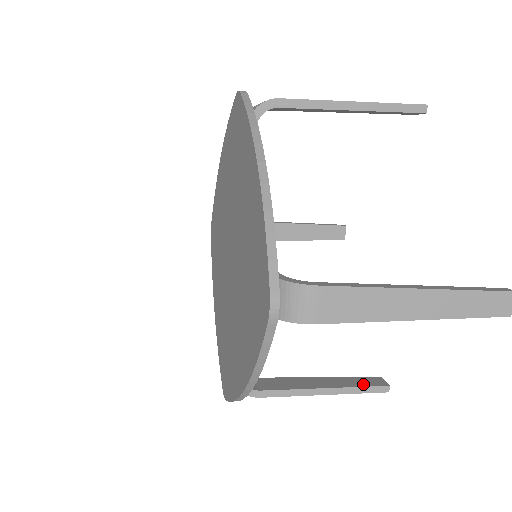
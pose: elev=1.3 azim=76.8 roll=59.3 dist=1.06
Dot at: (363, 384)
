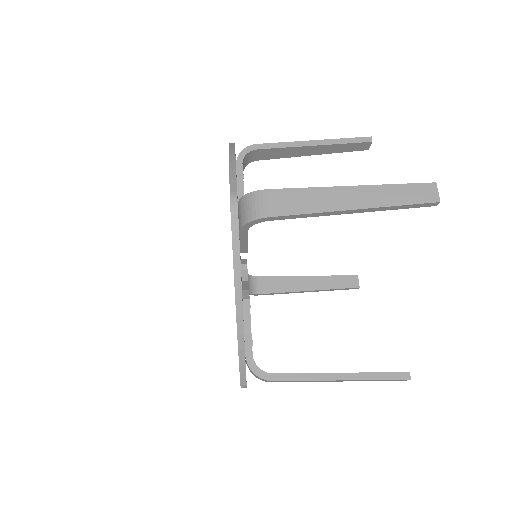
Dot at: (339, 286)
